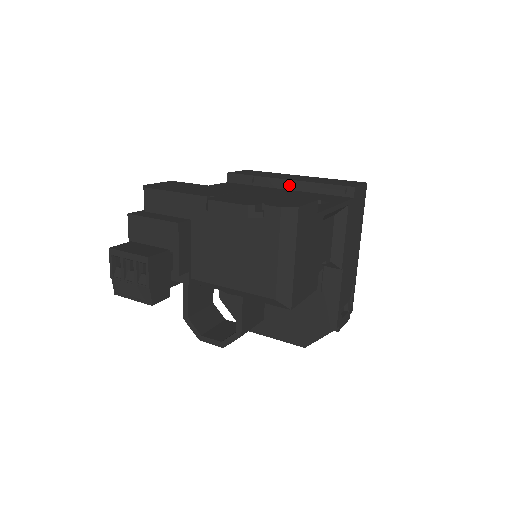
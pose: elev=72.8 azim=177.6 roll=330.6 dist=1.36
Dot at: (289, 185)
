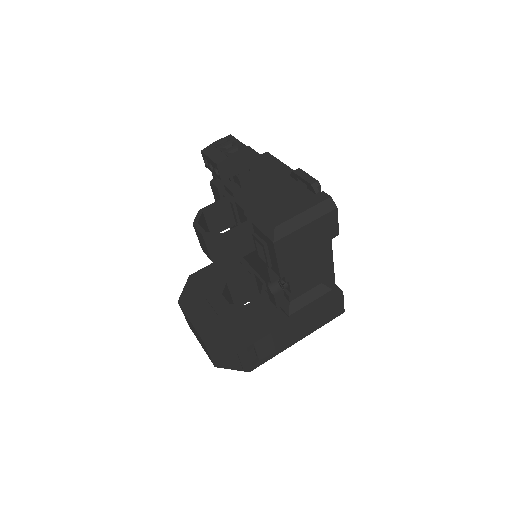
Dot at: occluded
